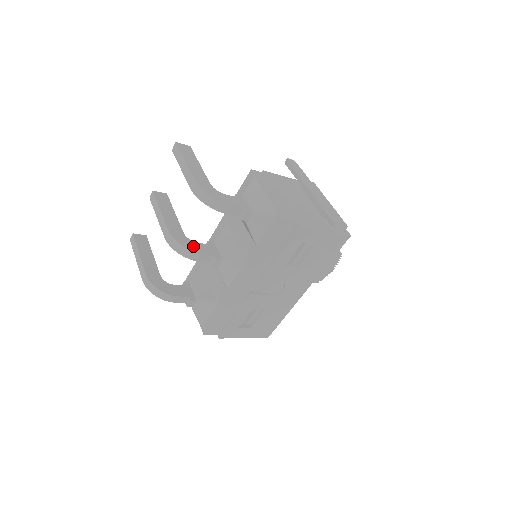
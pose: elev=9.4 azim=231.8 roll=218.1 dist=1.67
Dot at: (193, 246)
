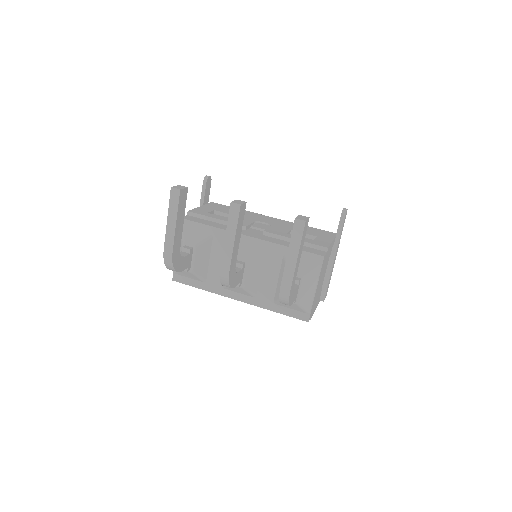
Dot at: (235, 280)
